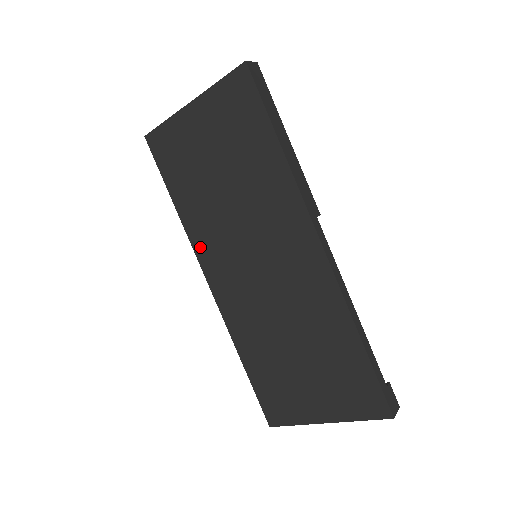
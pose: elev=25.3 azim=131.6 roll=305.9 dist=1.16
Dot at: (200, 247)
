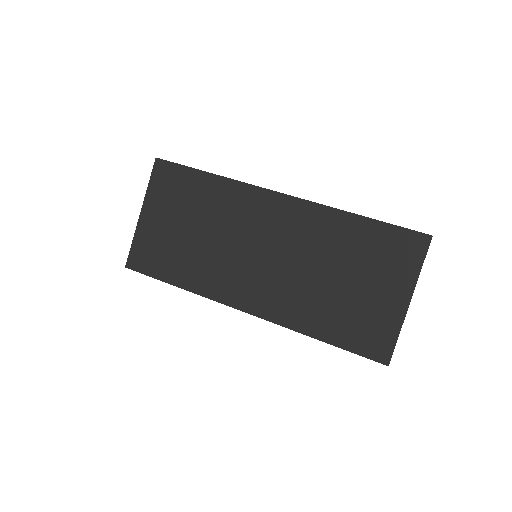
Dot at: (217, 292)
